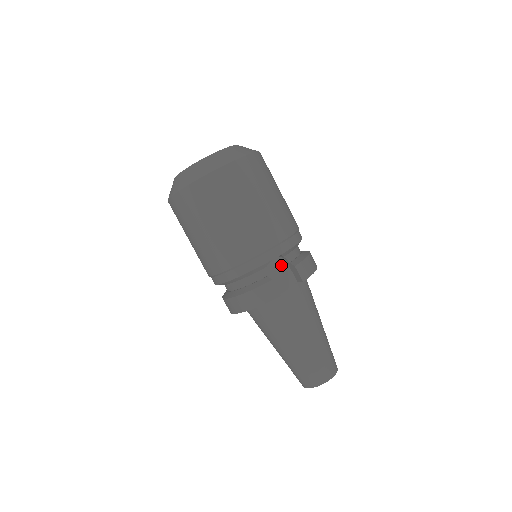
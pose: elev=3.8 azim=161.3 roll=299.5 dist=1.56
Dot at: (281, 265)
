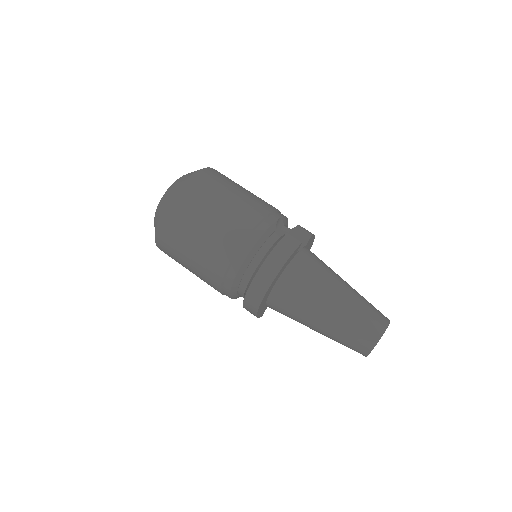
Dot at: occluded
